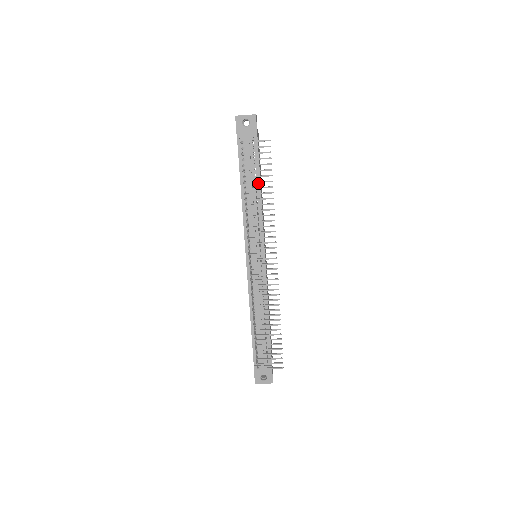
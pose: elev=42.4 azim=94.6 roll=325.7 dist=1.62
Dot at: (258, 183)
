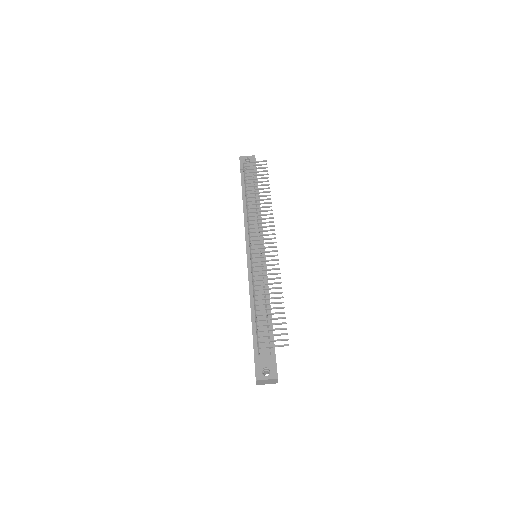
Dot at: occluded
